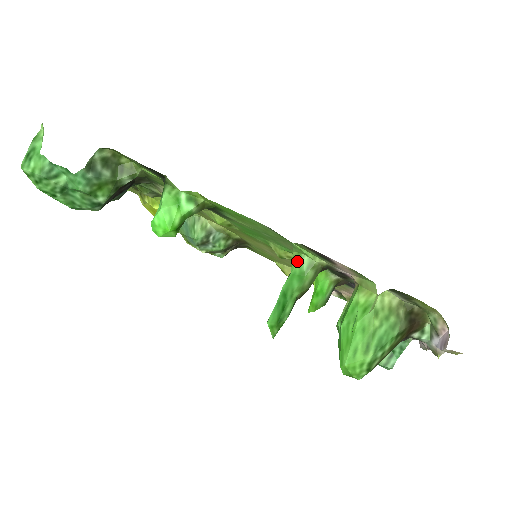
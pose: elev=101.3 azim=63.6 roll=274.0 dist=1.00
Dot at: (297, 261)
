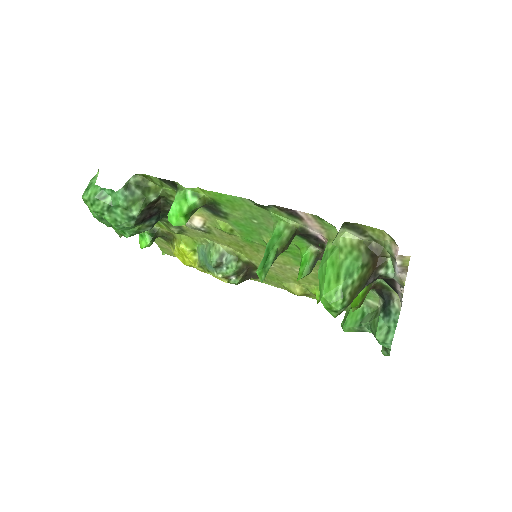
Dot at: (276, 226)
